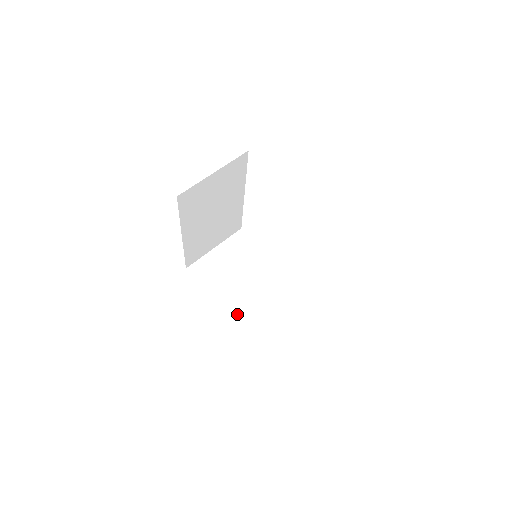
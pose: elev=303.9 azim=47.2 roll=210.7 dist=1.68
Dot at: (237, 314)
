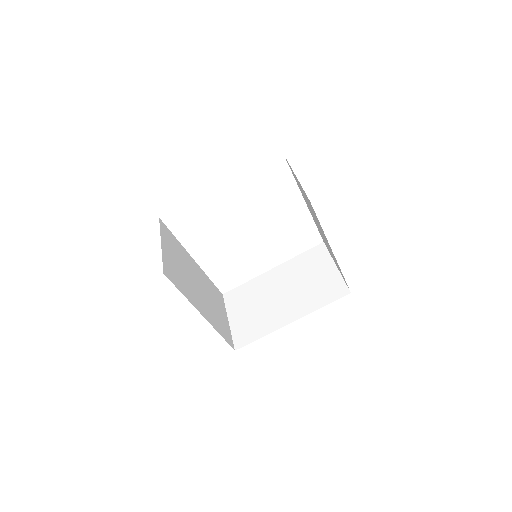
Dot at: (210, 319)
